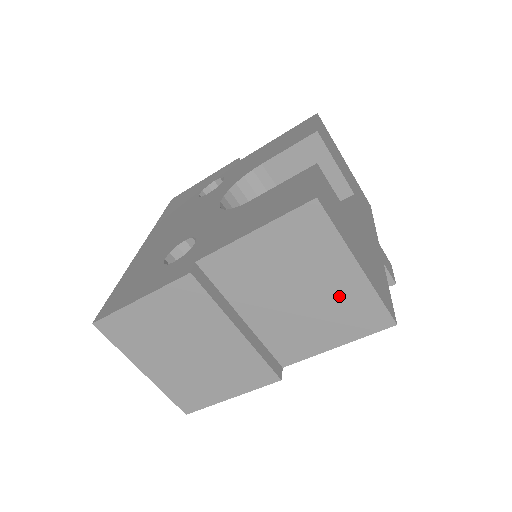
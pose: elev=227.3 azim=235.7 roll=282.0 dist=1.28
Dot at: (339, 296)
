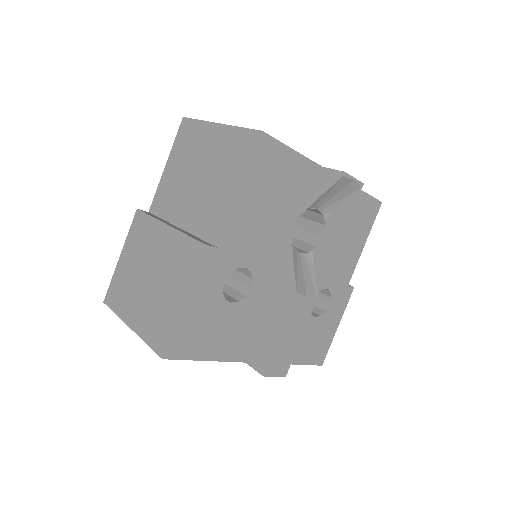
Dot at: (219, 152)
